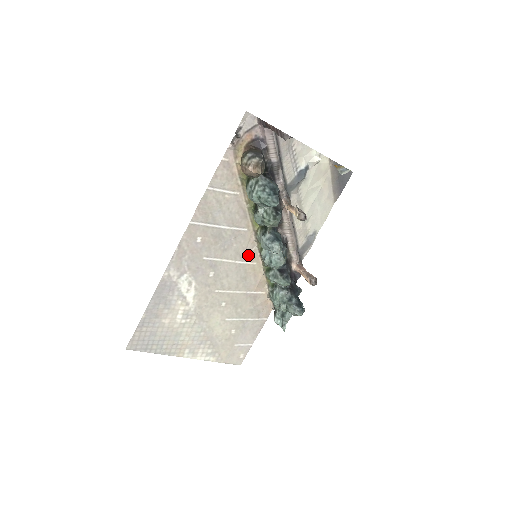
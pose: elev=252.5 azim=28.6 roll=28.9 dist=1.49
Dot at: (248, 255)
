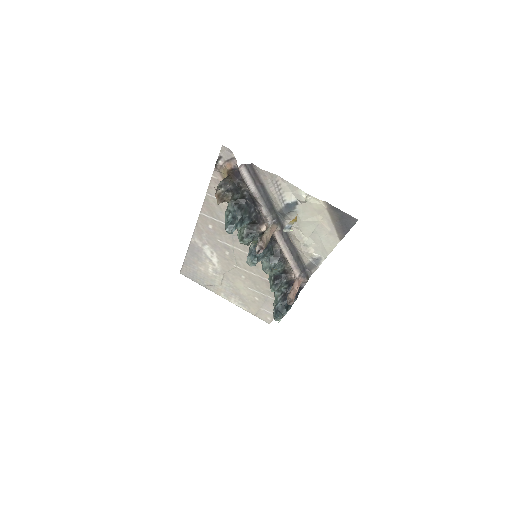
Dot at: occluded
